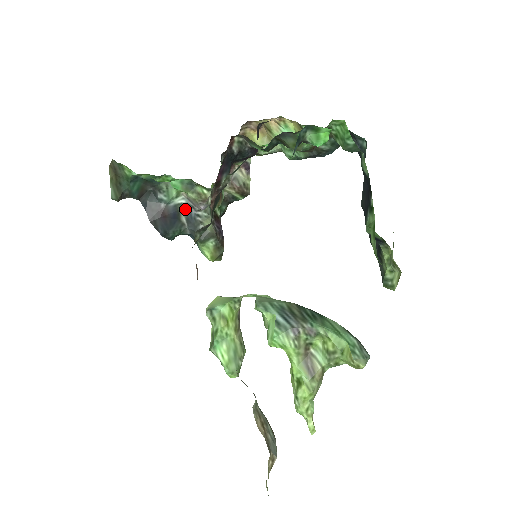
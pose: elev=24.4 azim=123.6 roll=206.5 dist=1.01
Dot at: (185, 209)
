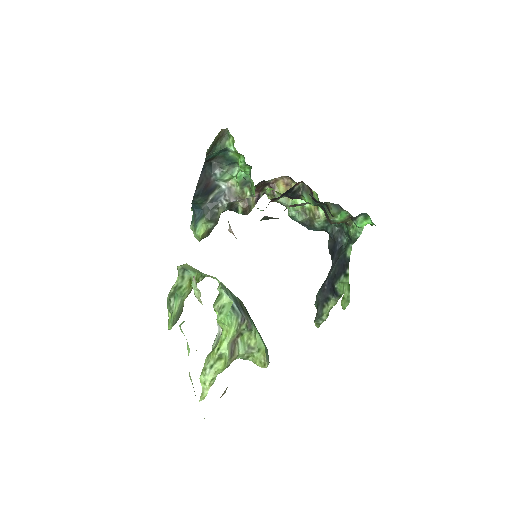
Dot at: (219, 192)
